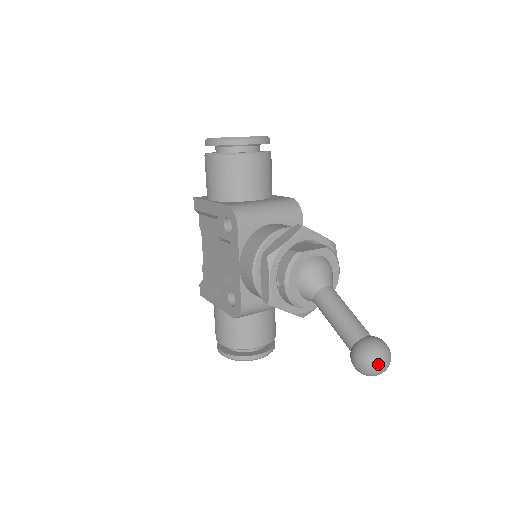
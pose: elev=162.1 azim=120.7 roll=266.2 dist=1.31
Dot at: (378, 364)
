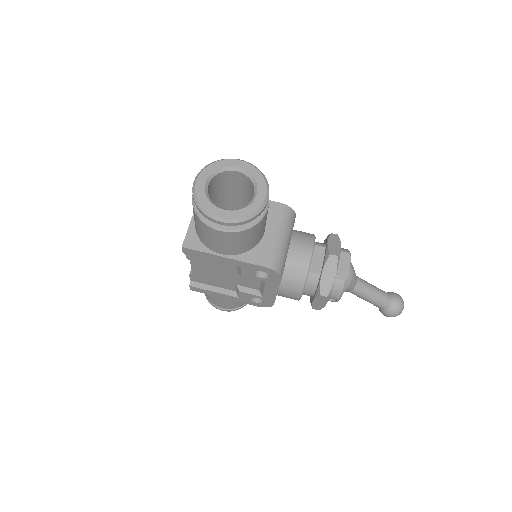
Dot at: occluded
